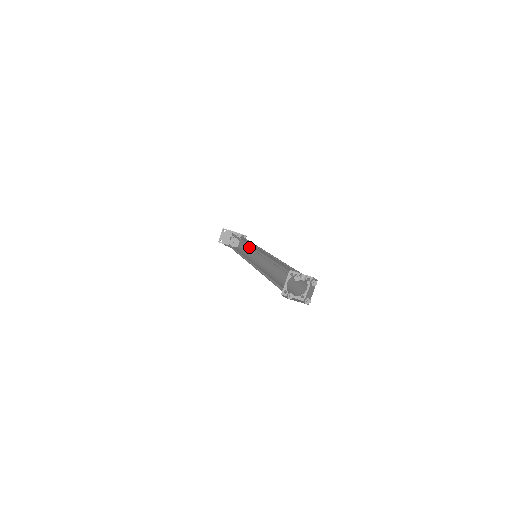
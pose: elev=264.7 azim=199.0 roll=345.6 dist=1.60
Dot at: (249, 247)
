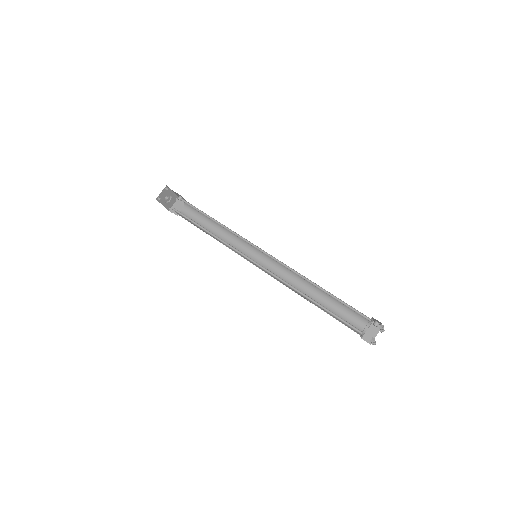
Dot at: (213, 227)
